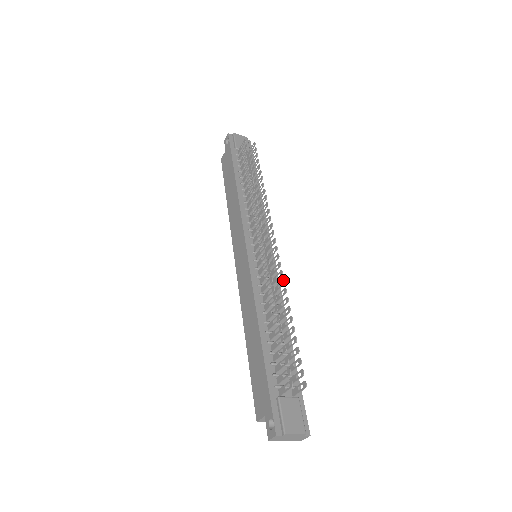
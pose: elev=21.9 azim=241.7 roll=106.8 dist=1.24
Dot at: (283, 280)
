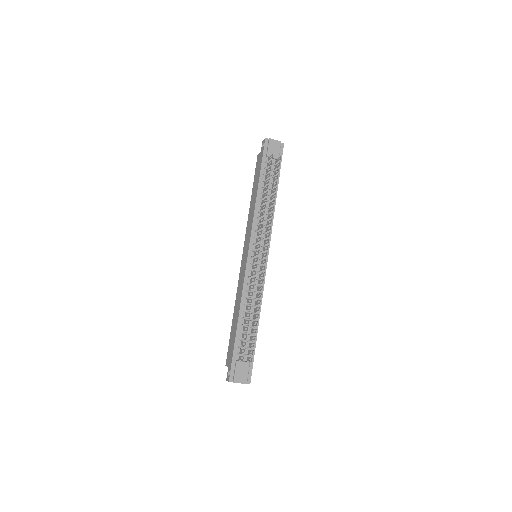
Dot at: (262, 288)
